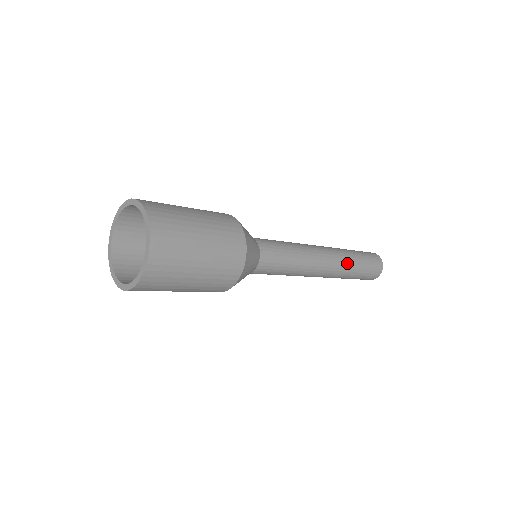
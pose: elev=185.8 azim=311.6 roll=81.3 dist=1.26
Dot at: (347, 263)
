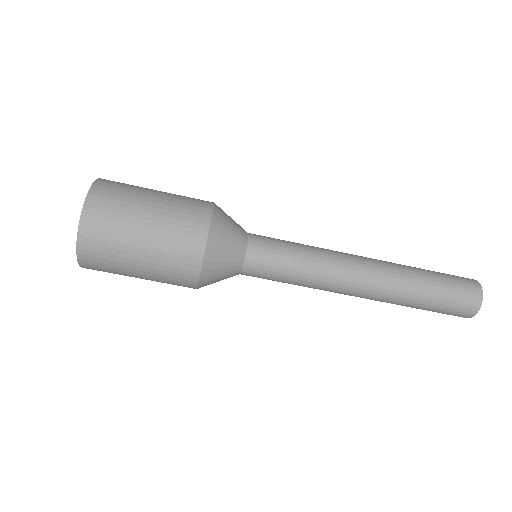
Dot at: (398, 264)
